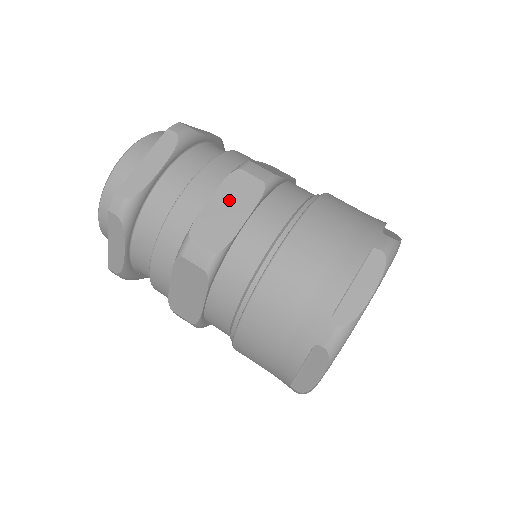
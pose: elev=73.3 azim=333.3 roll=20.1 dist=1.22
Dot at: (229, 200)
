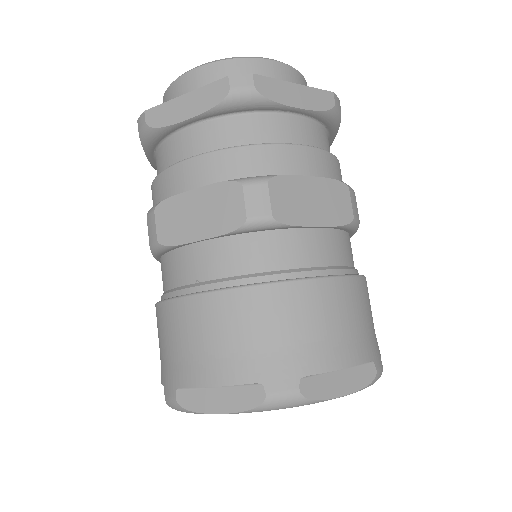
Dot at: (321, 196)
